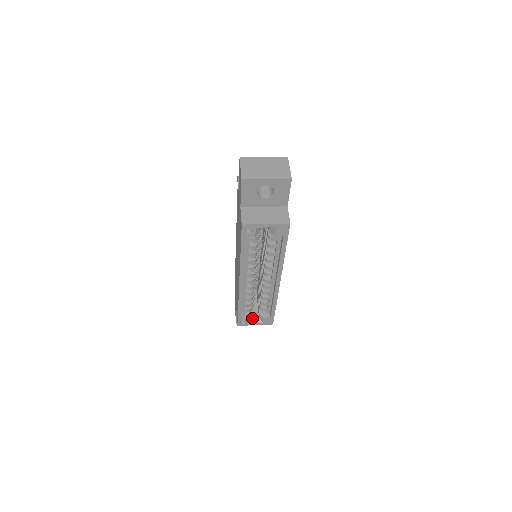
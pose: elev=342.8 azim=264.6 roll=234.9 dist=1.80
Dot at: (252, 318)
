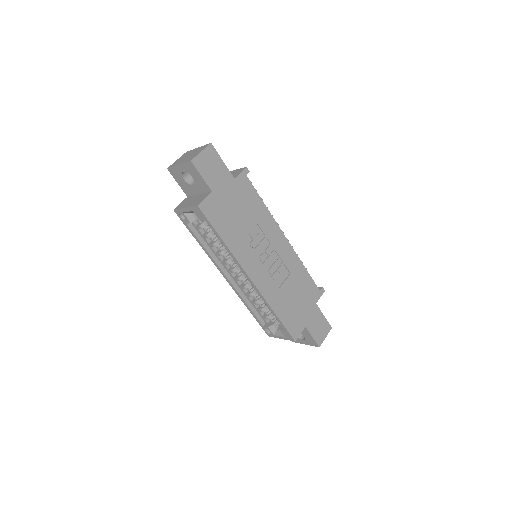
Dot at: (277, 330)
